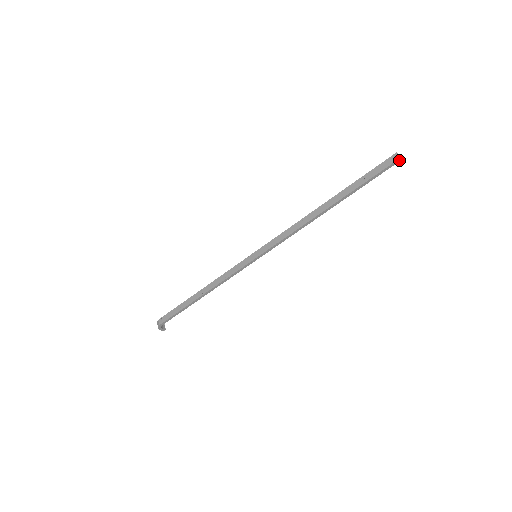
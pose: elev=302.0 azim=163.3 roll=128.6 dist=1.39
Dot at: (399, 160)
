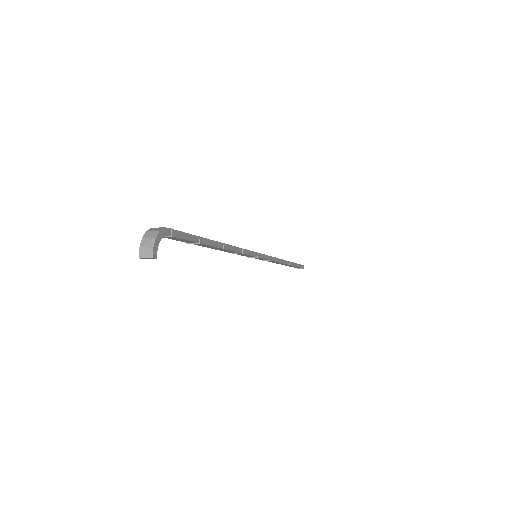
Dot at: (303, 267)
